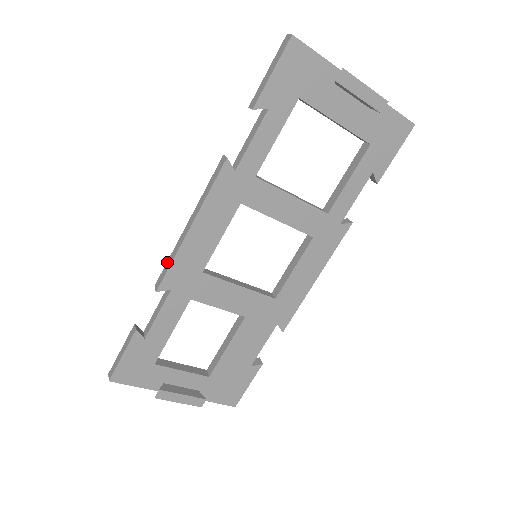
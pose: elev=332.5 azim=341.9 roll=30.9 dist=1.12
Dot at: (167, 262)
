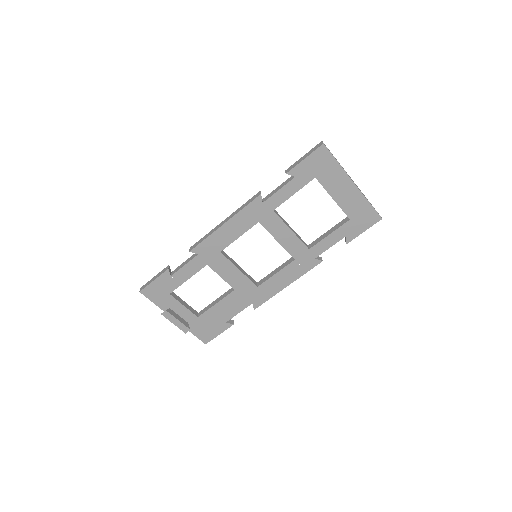
Dot at: (203, 237)
